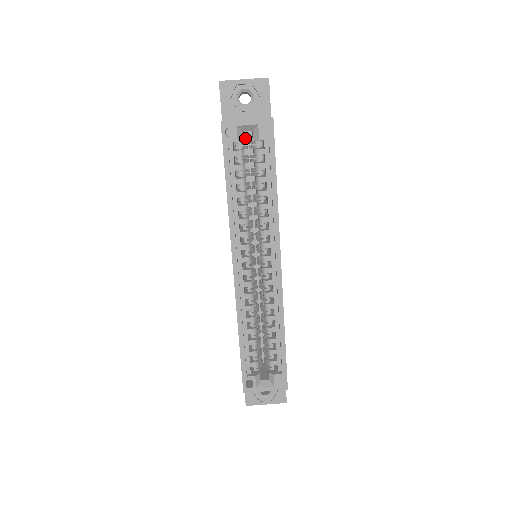
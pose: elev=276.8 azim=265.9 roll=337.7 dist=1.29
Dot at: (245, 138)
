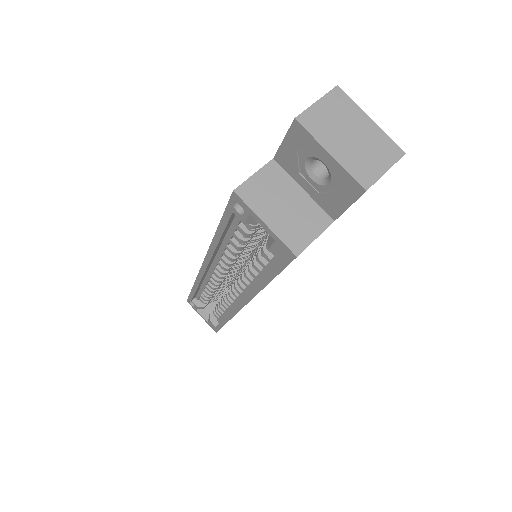
Dot at: occluded
